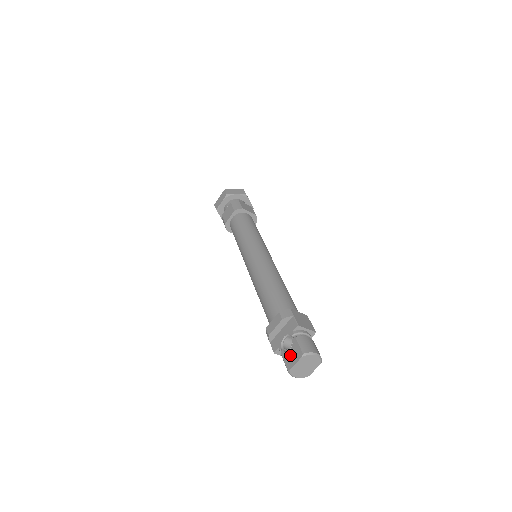
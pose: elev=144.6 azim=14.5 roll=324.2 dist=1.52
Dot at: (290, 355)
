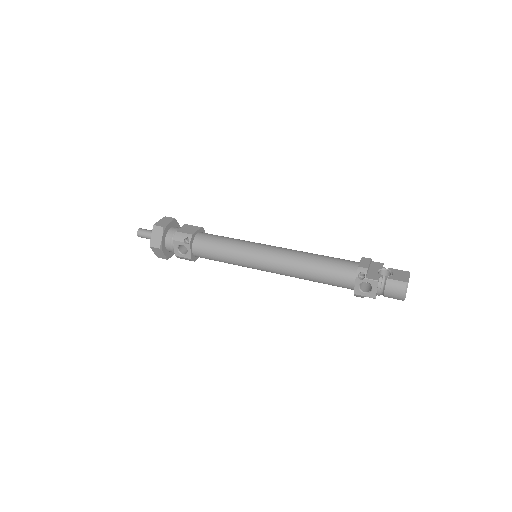
Dot at: (398, 275)
